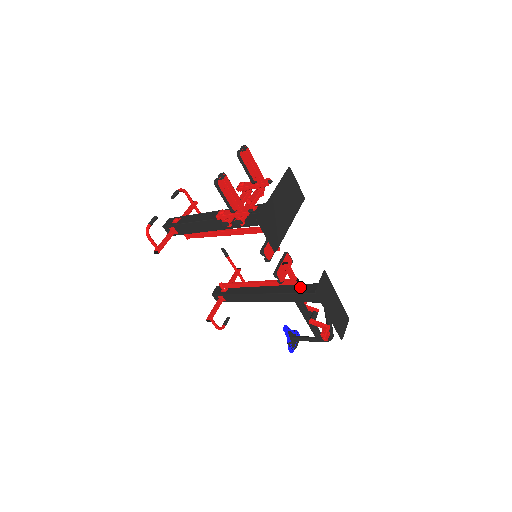
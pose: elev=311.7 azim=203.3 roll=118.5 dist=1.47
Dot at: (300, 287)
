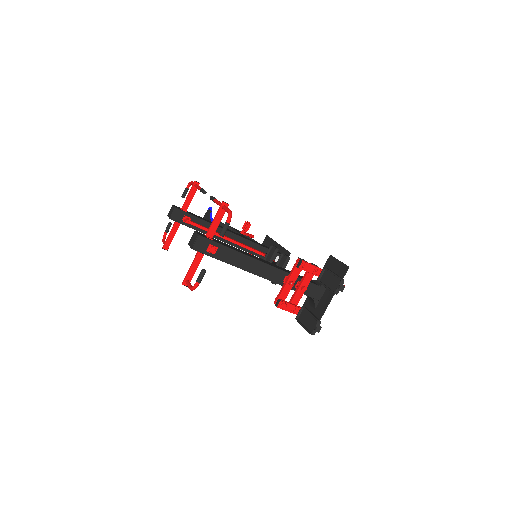
Dot at: (263, 252)
